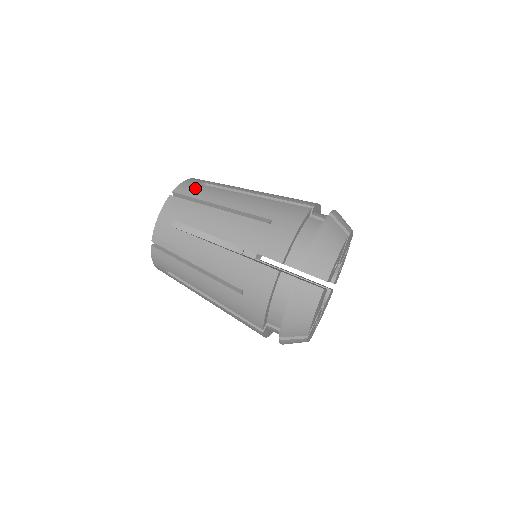
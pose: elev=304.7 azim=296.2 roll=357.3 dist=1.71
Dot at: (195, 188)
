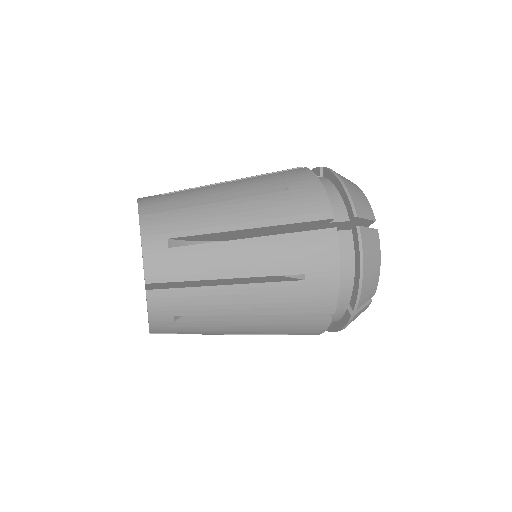
Dot at: occluded
